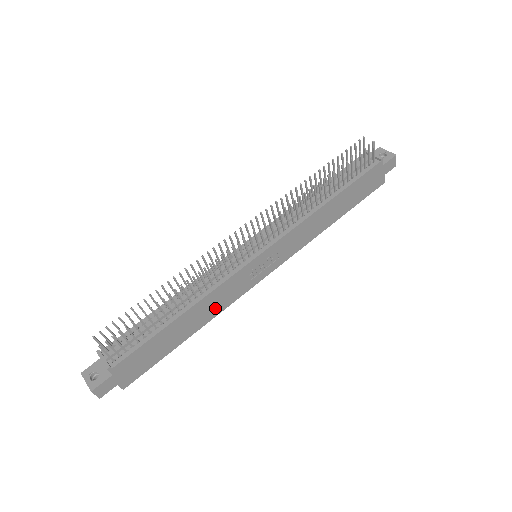
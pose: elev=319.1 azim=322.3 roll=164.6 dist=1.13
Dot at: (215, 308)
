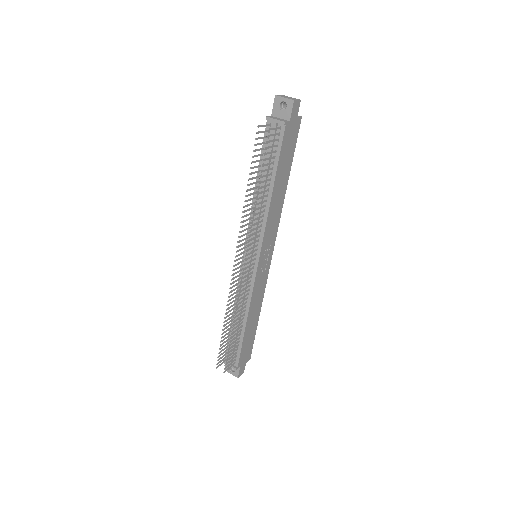
Dot at: (259, 299)
